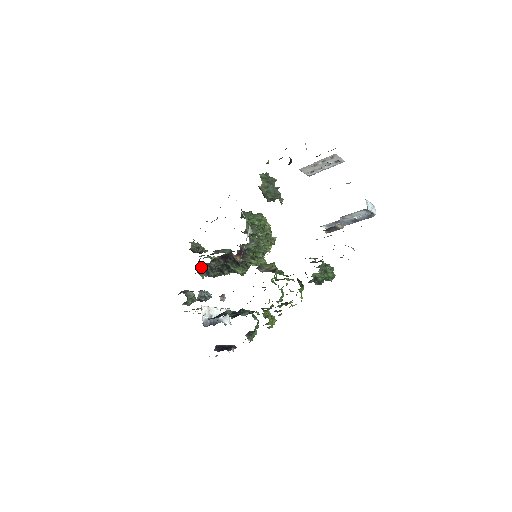
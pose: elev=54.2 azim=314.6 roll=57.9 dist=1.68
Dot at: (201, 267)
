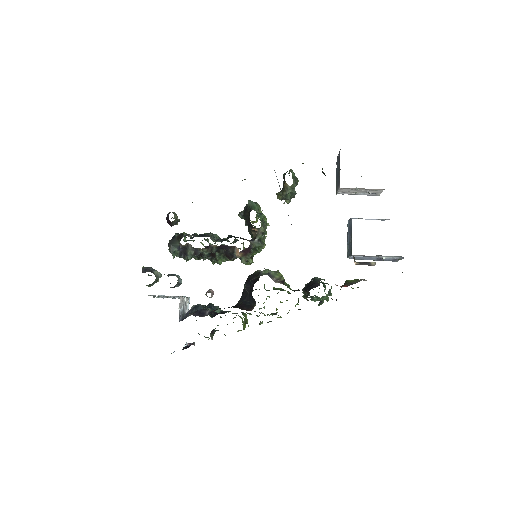
Dot at: (182, 247)
